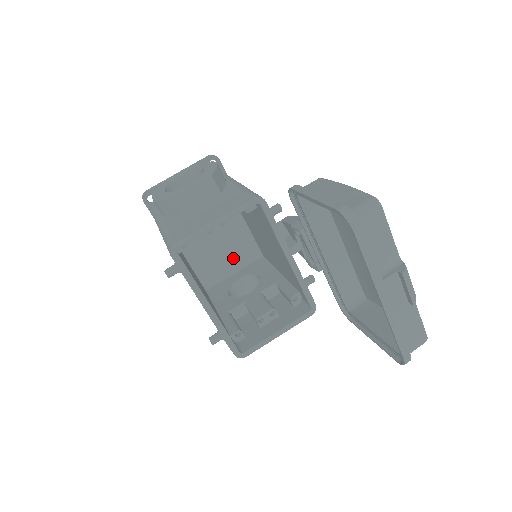
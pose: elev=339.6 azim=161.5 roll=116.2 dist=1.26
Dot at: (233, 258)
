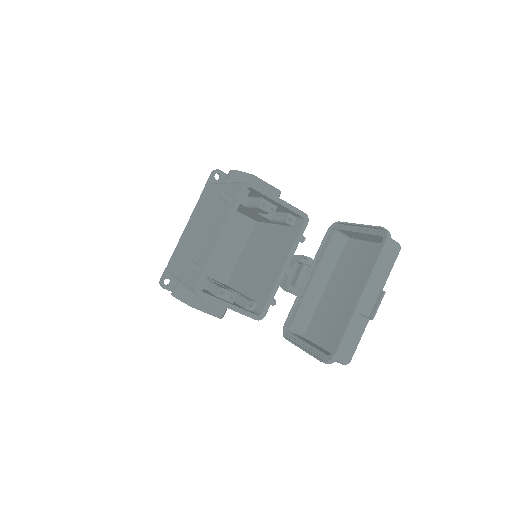
Dot at: (211, 264)
